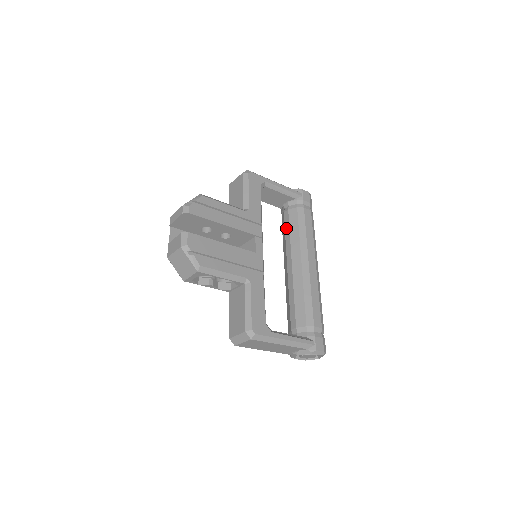
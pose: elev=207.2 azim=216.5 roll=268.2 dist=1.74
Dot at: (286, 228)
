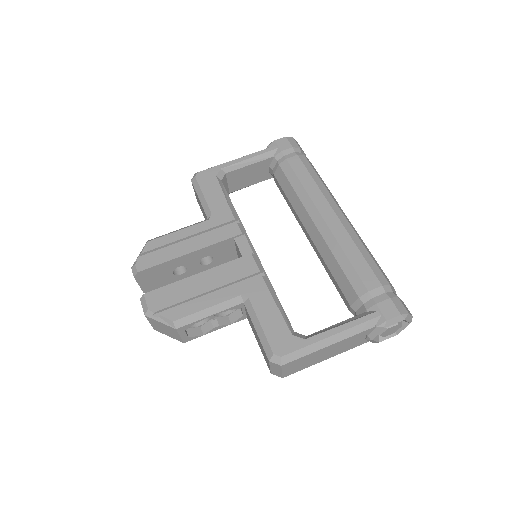
Dot at: (283, 196)
